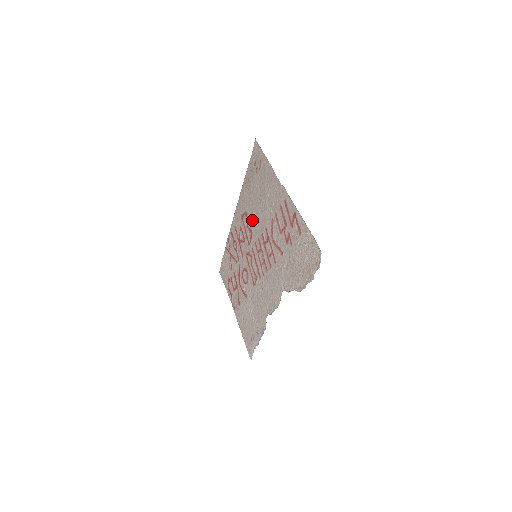
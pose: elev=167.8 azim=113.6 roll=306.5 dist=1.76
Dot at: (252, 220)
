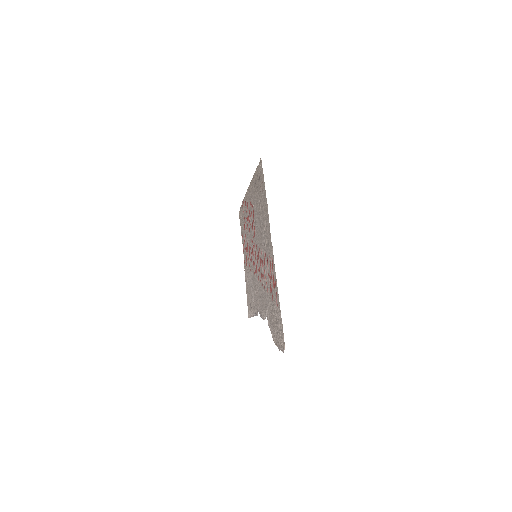
Dot at: (255, 223)
